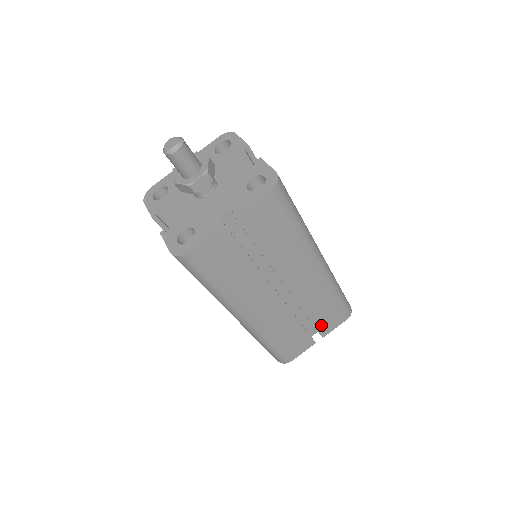
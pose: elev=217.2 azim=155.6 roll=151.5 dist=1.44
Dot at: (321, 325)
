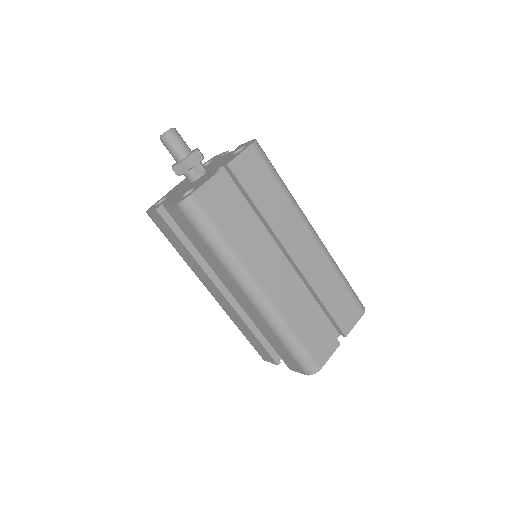
Dot at: (339, 317)
